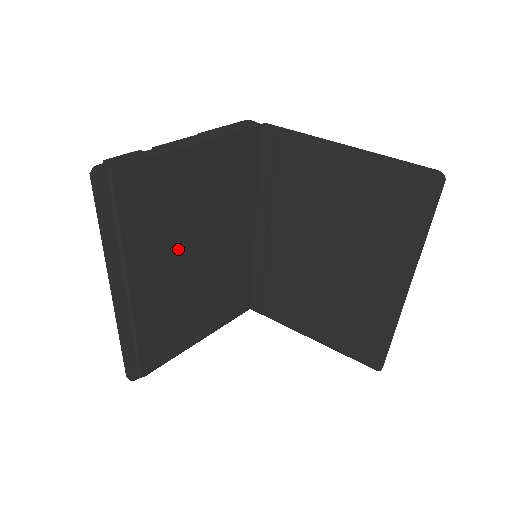
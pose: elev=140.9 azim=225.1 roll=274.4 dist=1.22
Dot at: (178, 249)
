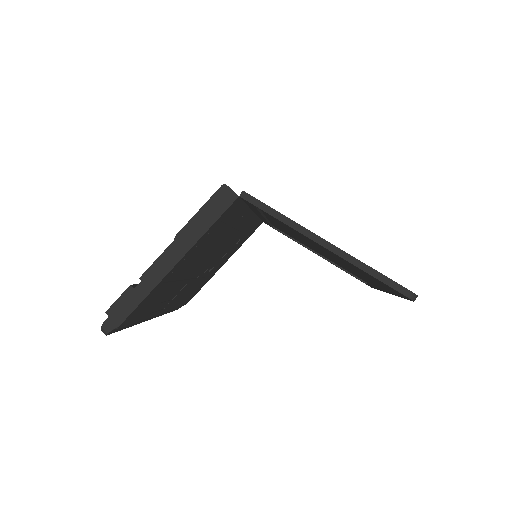
Dot at: (187, 278)
